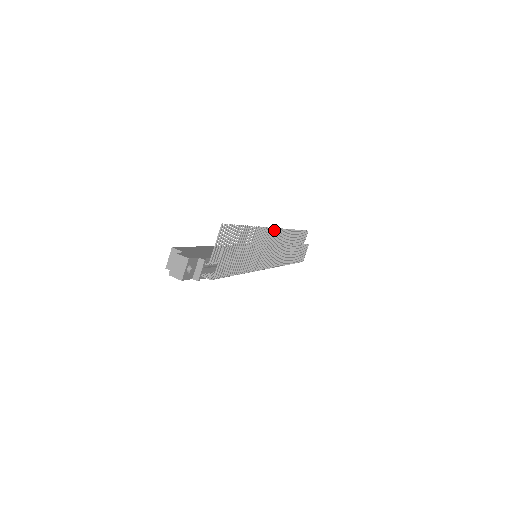
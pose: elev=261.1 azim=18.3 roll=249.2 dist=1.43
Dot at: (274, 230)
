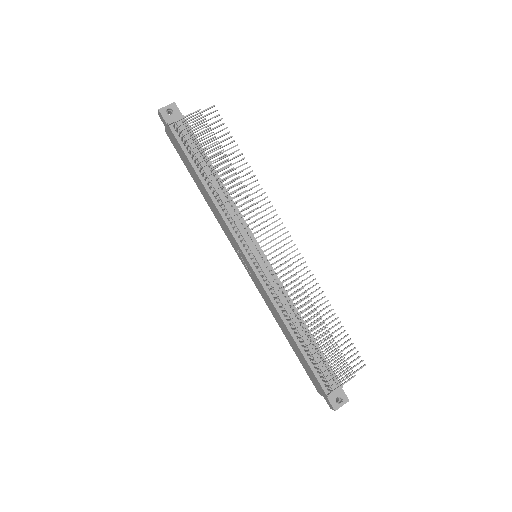
Dot at: (283, 228)
